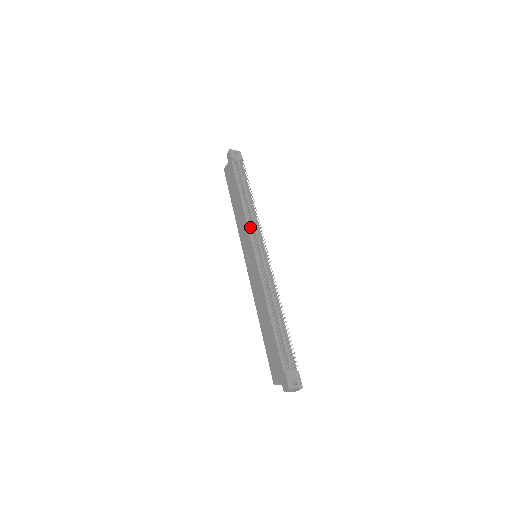
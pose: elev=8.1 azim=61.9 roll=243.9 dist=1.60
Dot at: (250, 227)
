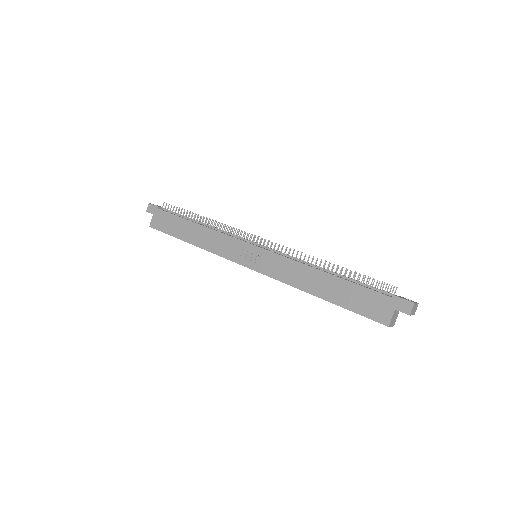
Dot at: (231, 236)
